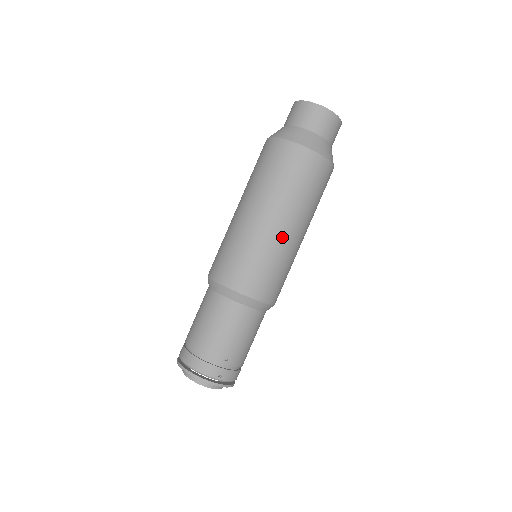
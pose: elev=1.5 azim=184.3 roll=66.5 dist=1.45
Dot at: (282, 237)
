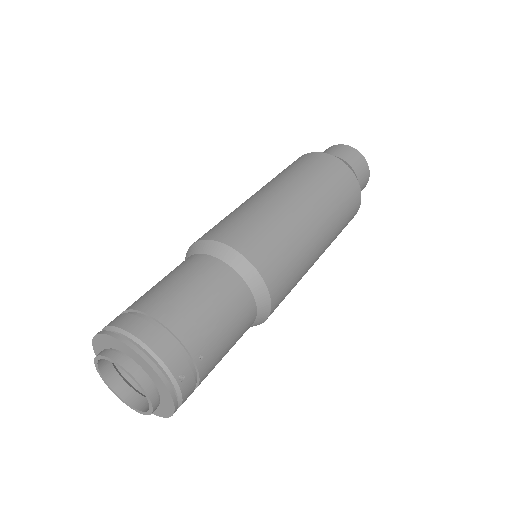
Dot at: (314, 240)
